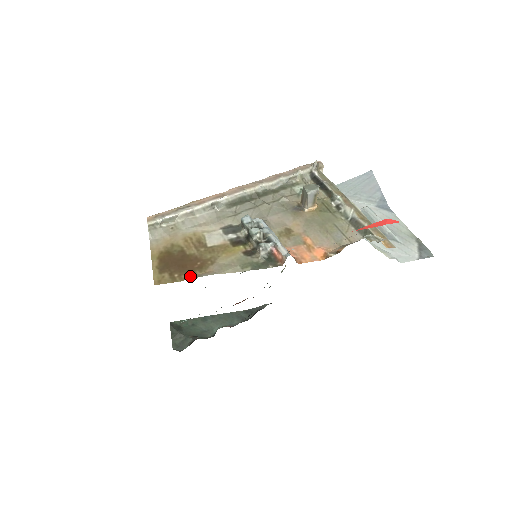
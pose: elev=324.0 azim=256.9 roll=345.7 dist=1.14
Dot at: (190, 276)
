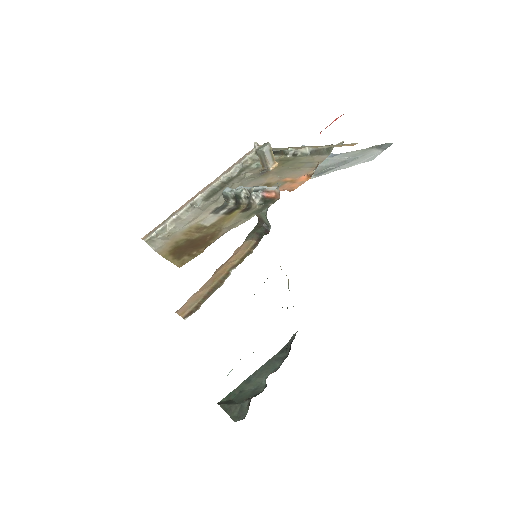
Dot at: (207, 246)
